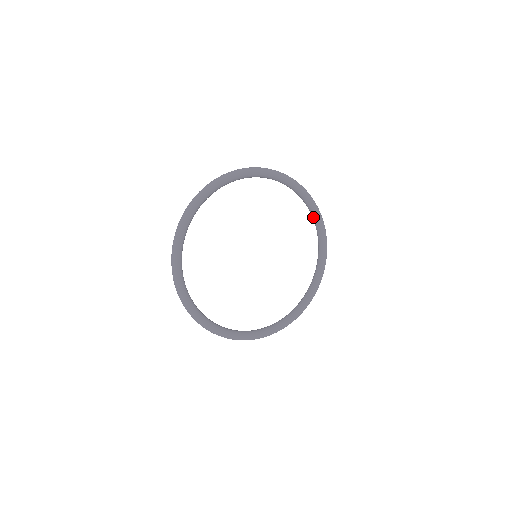
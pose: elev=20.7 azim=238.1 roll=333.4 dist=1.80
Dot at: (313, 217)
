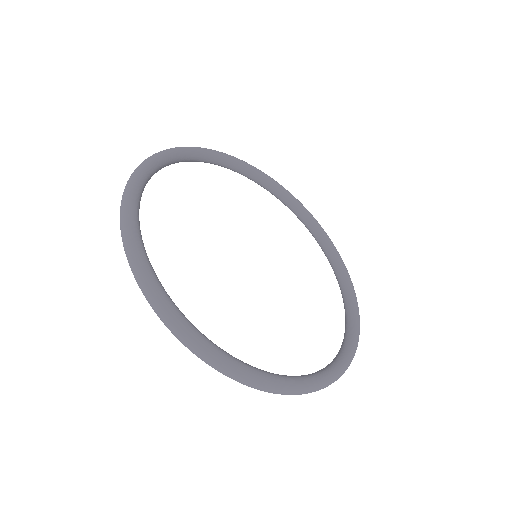
Dot at: (317, 236)
